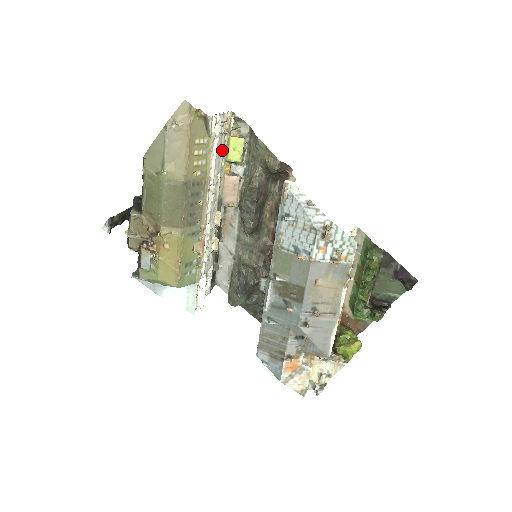
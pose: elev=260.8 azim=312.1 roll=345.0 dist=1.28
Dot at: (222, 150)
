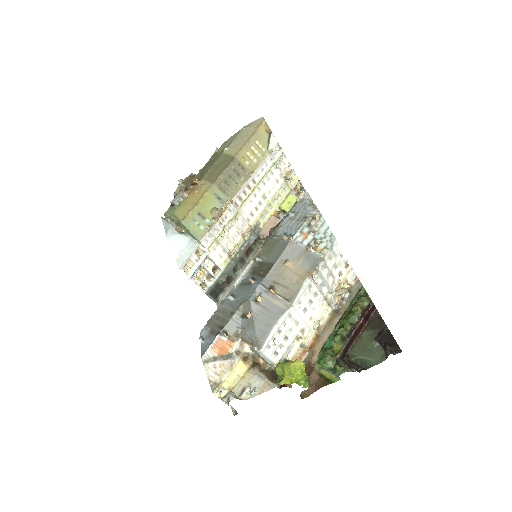
Dot at: (277, 188)
